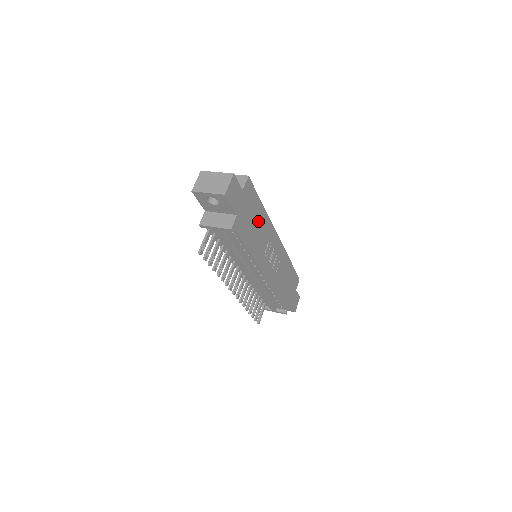
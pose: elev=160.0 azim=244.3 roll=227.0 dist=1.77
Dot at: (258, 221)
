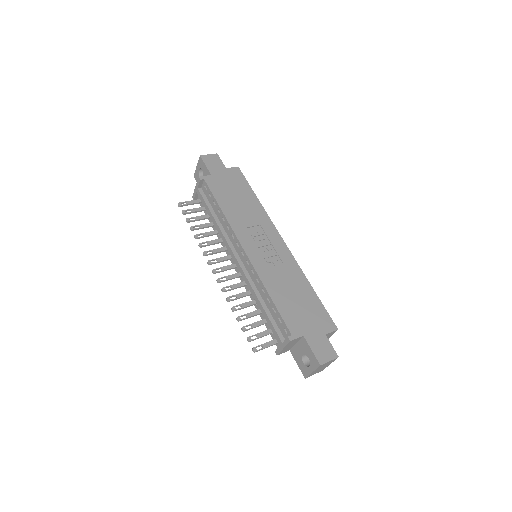
Dot at: (245, 201)
